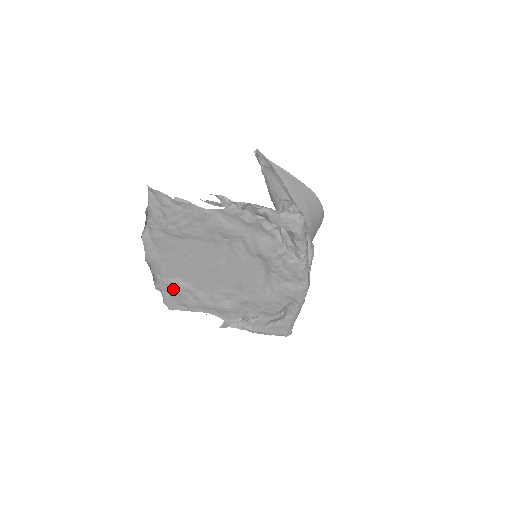
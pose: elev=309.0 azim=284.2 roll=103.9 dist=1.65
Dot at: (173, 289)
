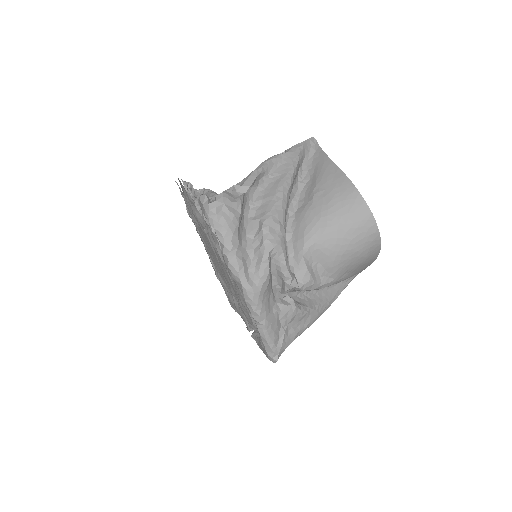
Dot at: occluded
